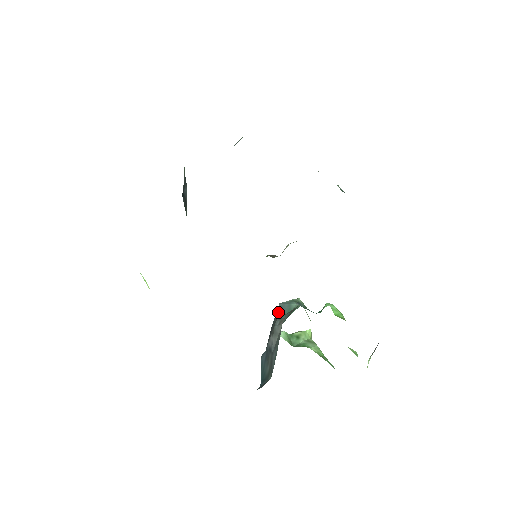
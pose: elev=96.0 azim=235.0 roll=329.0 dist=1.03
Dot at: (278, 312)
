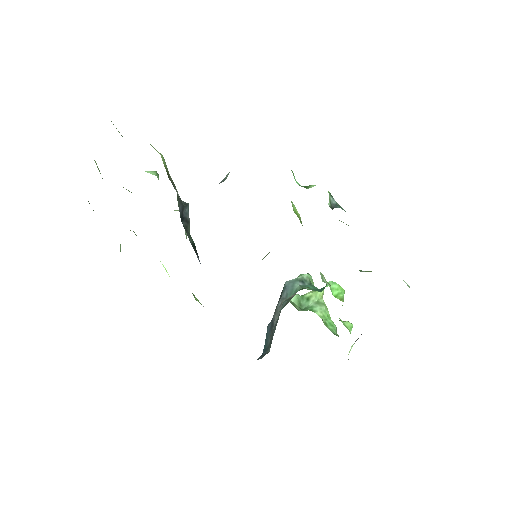
Dot at: (283, 291)
